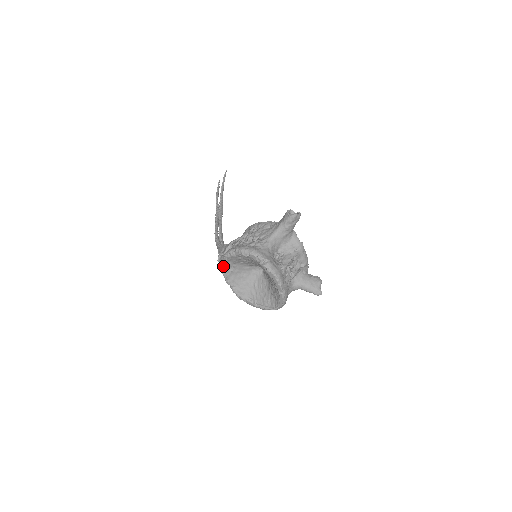
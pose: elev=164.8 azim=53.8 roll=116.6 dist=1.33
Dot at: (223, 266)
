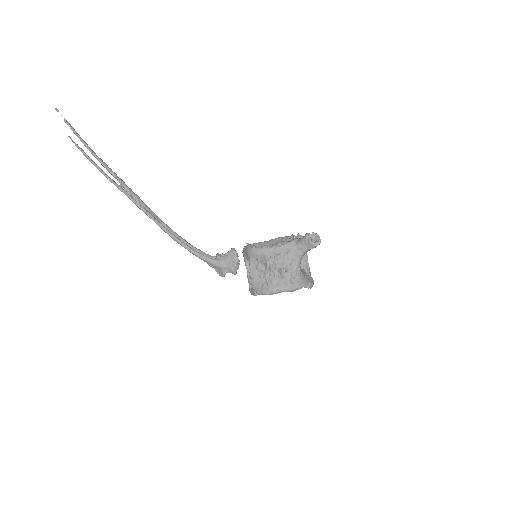
Dot at: occluded
